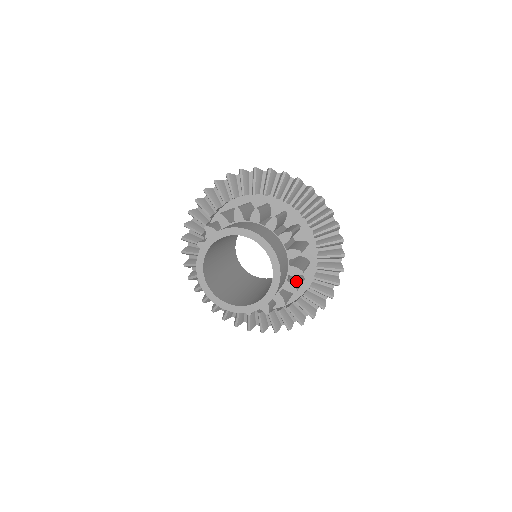
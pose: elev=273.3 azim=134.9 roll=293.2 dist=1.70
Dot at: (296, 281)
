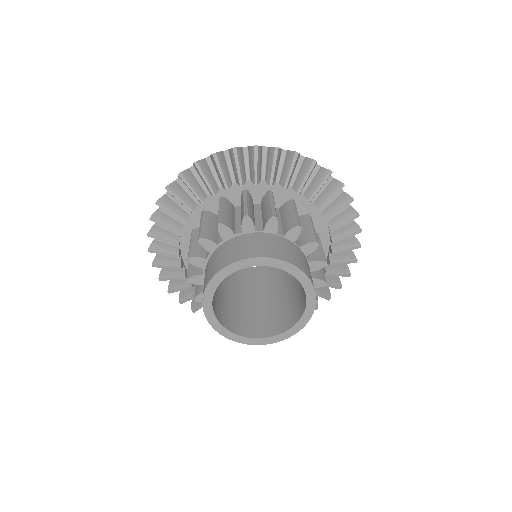
Dot at: occluded
